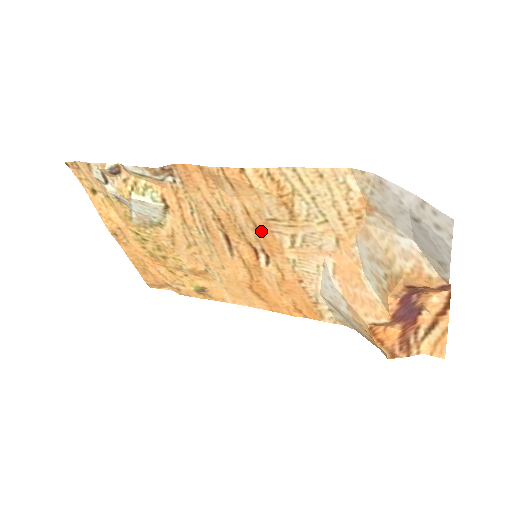
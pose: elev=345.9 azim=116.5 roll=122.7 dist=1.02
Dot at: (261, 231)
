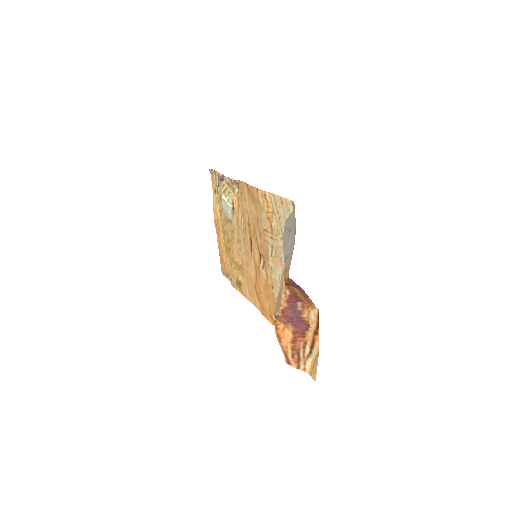
Dot at: (262, 239)
